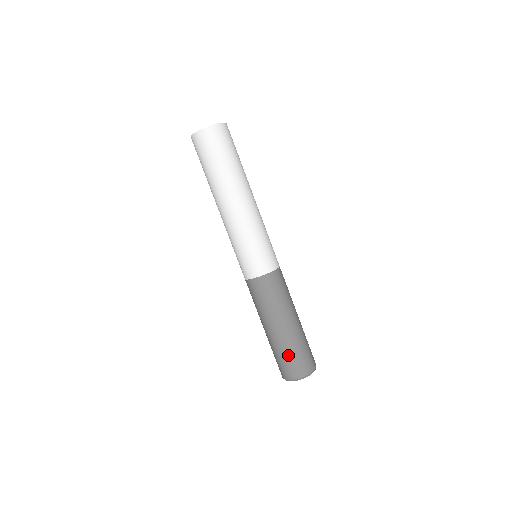
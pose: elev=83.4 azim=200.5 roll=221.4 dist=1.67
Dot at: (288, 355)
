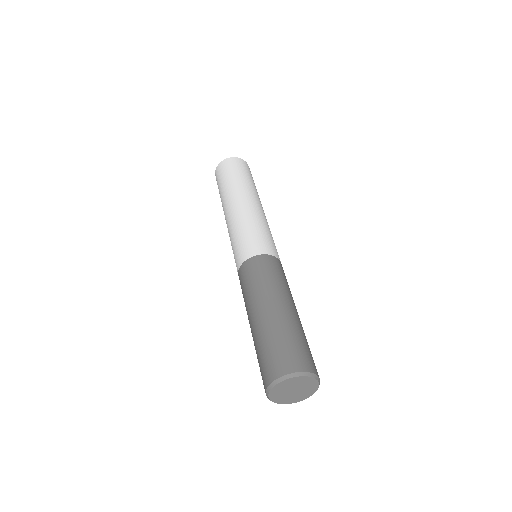
Dot at: (267, 345)
